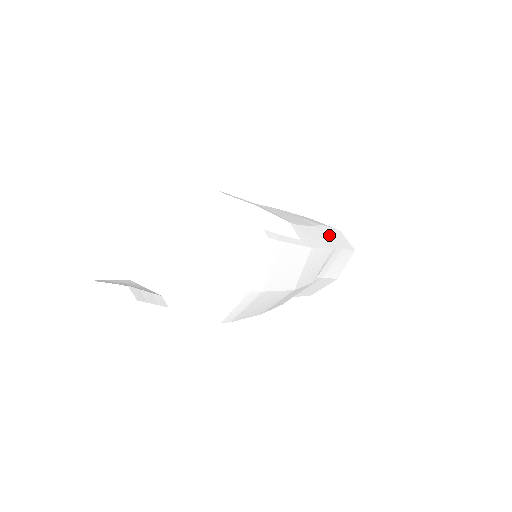
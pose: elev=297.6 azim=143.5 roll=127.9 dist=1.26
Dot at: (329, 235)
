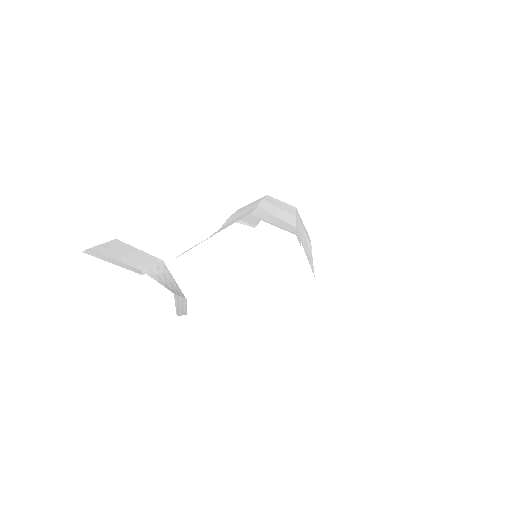
Dot at: occluded
